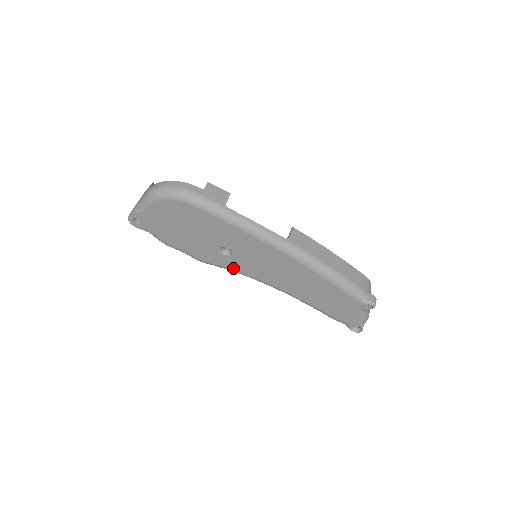
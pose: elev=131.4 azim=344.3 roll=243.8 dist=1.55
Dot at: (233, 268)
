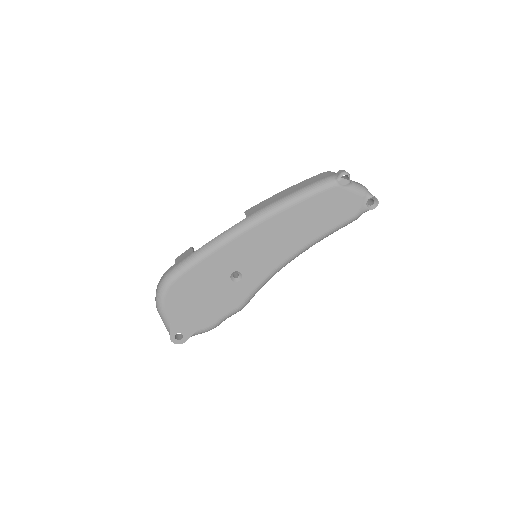
Dot at: (258, 282)
